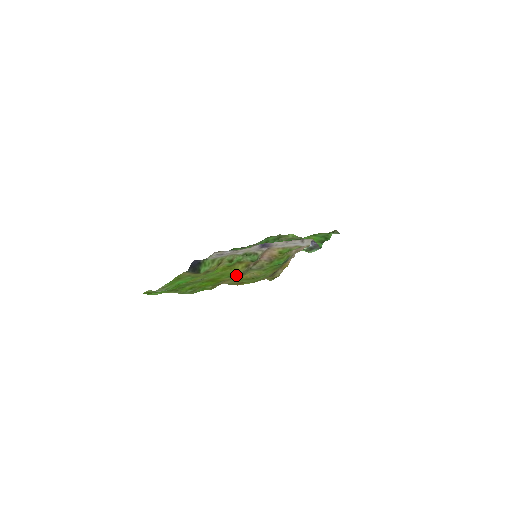
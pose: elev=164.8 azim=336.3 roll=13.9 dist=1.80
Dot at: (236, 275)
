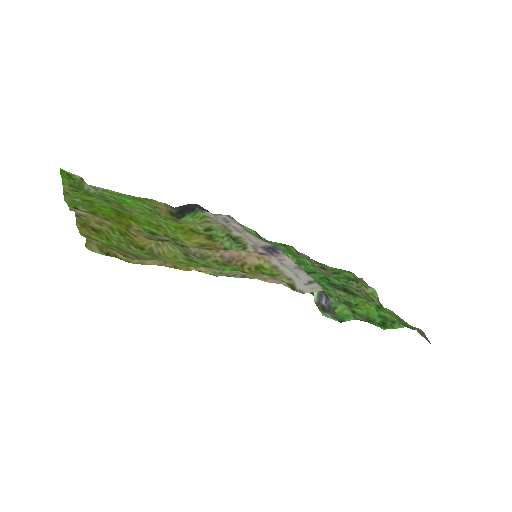
Dot at: (155, 235)
